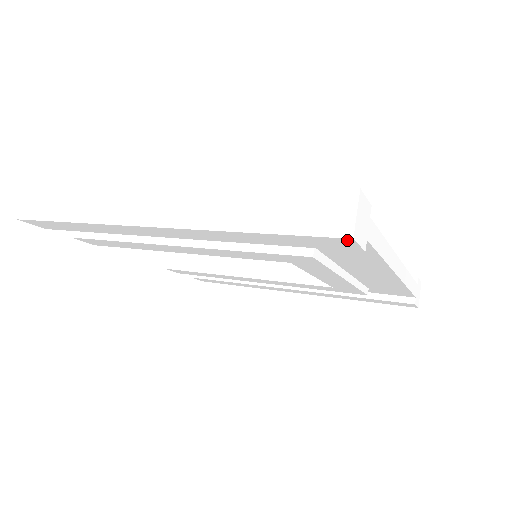
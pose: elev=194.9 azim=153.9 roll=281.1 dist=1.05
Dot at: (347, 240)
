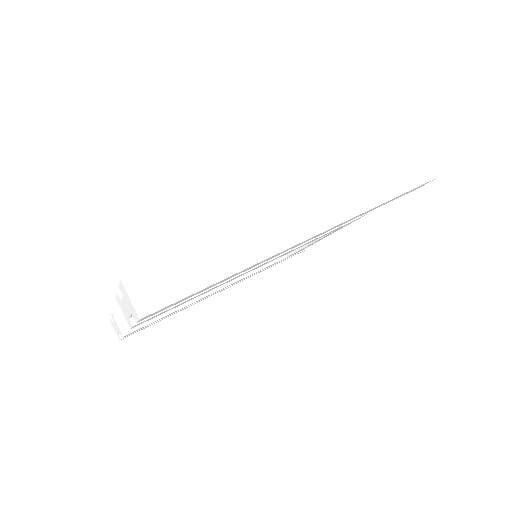
Dot at: (434, 179)
